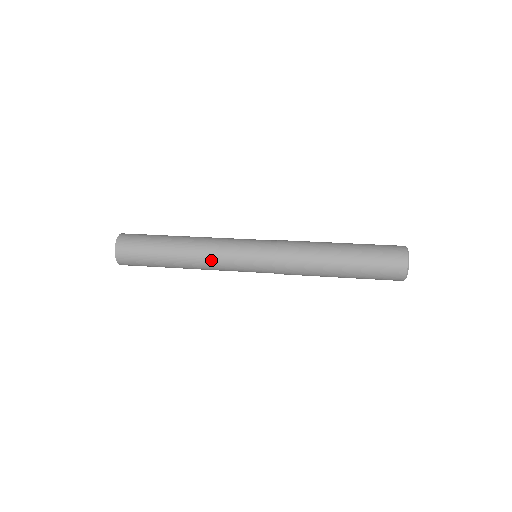
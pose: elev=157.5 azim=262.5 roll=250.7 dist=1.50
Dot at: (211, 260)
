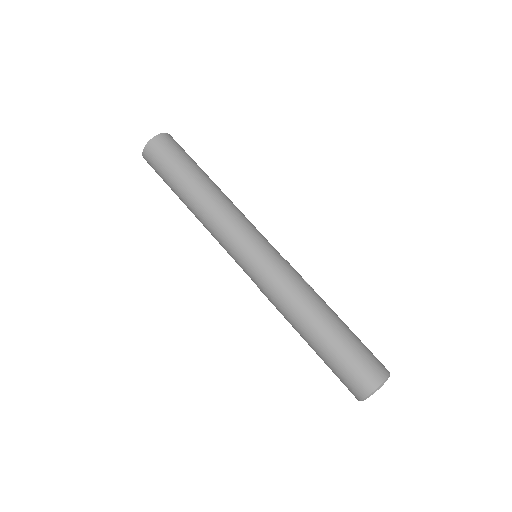
Dot at: (211, 234)
